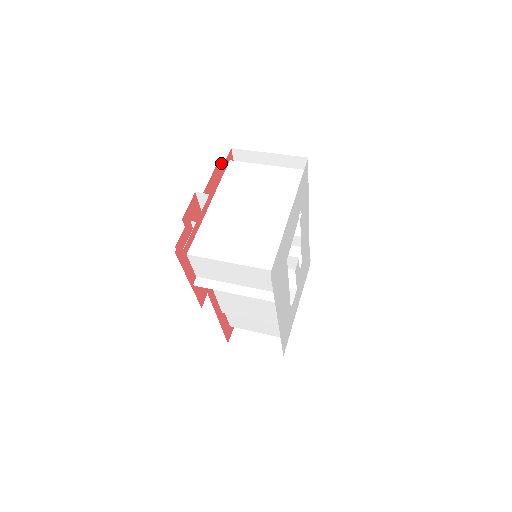
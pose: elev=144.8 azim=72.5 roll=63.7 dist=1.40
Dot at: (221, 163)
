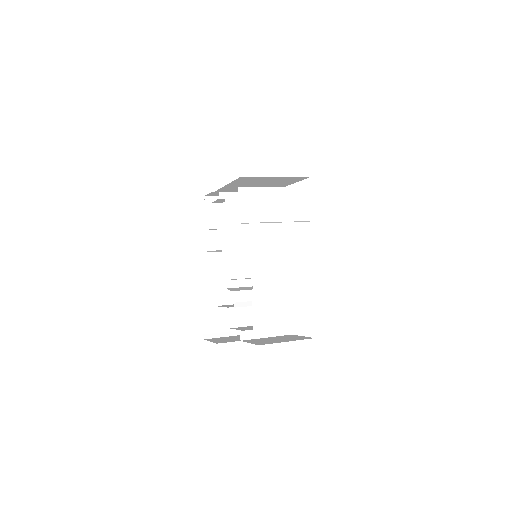
Dot at: (203, 205)
